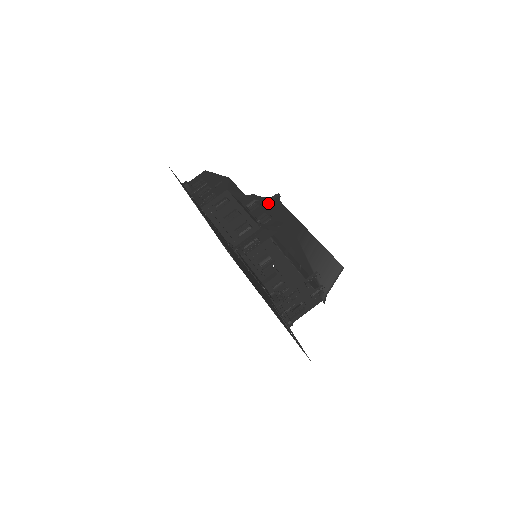
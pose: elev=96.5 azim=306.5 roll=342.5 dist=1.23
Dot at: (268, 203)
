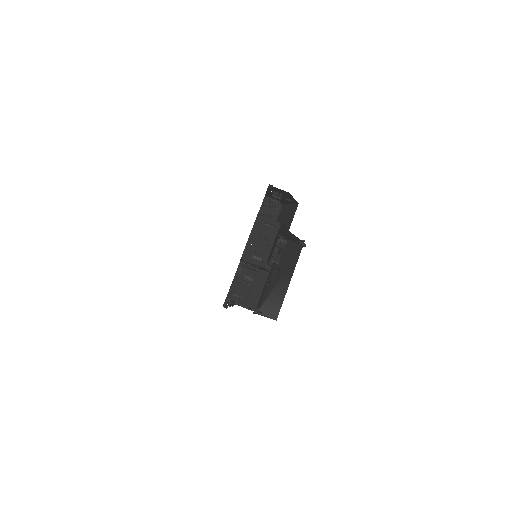
Dot at: (297, 239)
